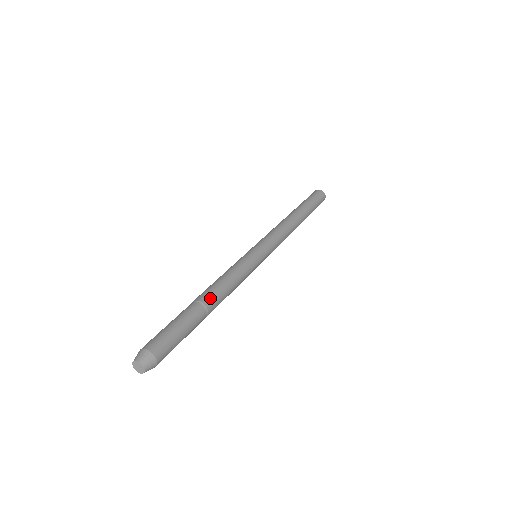
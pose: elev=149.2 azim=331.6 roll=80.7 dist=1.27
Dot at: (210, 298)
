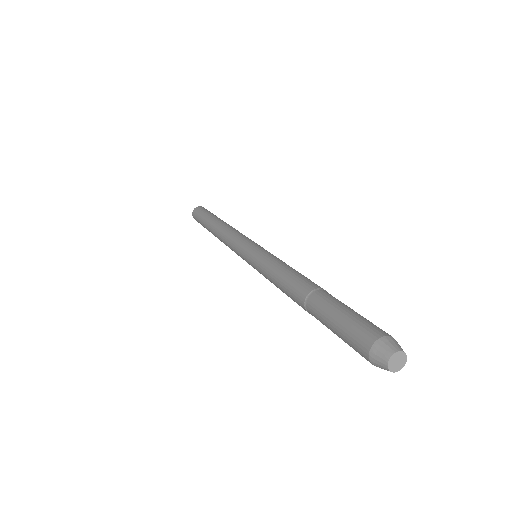
Dot at: (307, 284)
